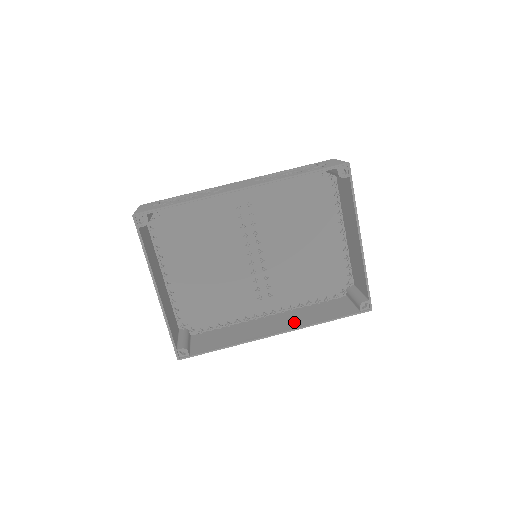
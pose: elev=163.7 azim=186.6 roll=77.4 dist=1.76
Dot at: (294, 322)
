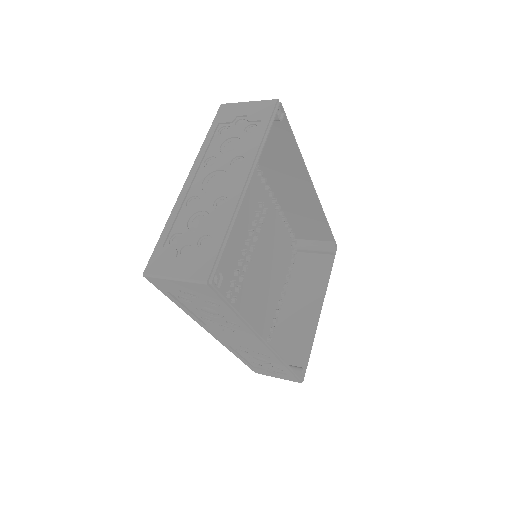
Dot at: occluded
